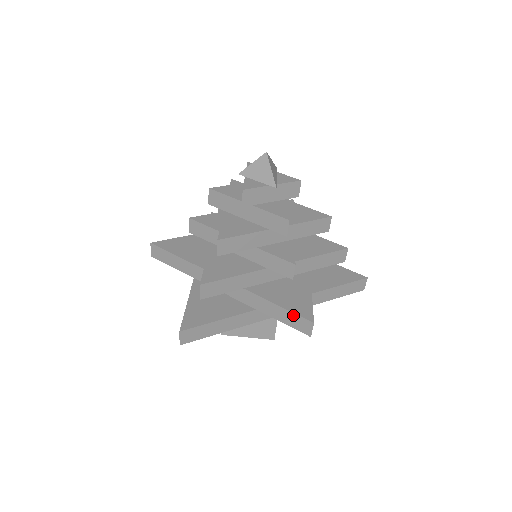
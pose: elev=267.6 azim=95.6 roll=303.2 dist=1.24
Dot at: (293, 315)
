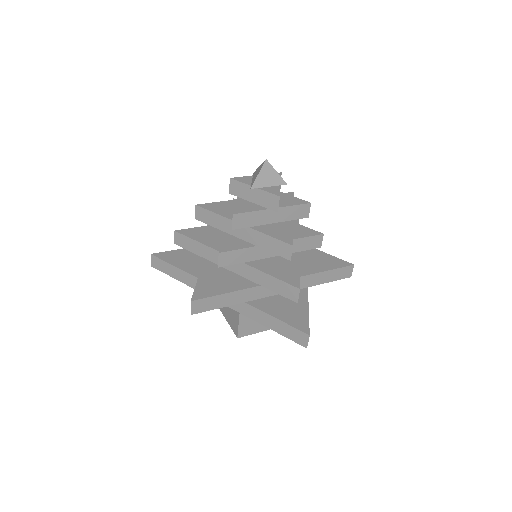
Dot at: (195, 290)
